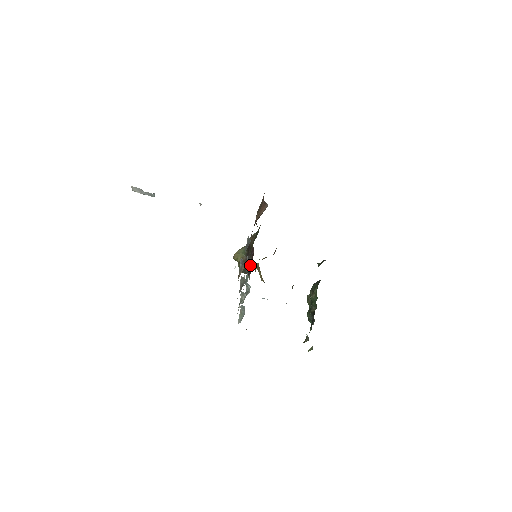
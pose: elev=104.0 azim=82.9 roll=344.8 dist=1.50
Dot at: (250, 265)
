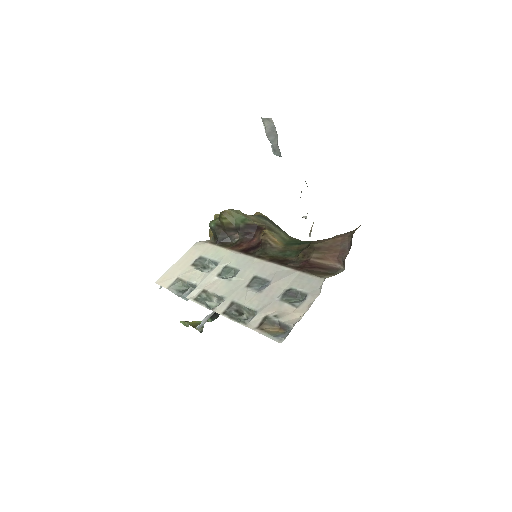
Dot at: (229, 236)
